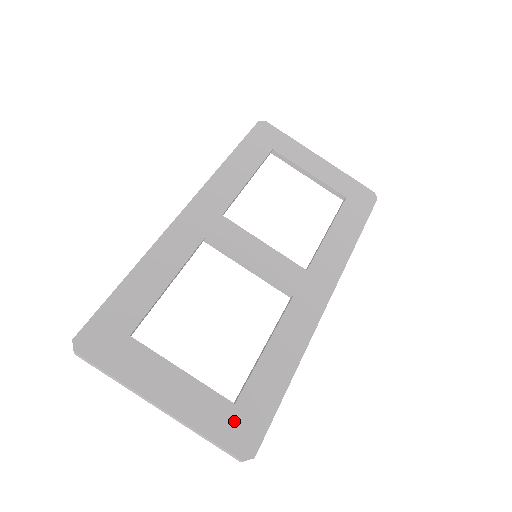
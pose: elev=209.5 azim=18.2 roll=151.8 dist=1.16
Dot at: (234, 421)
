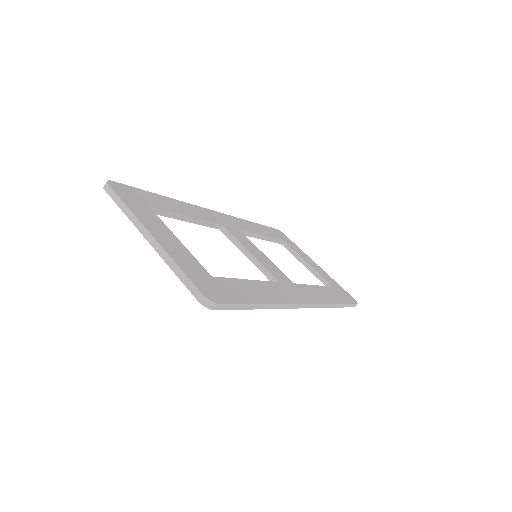
Dot at: (207, 280)
